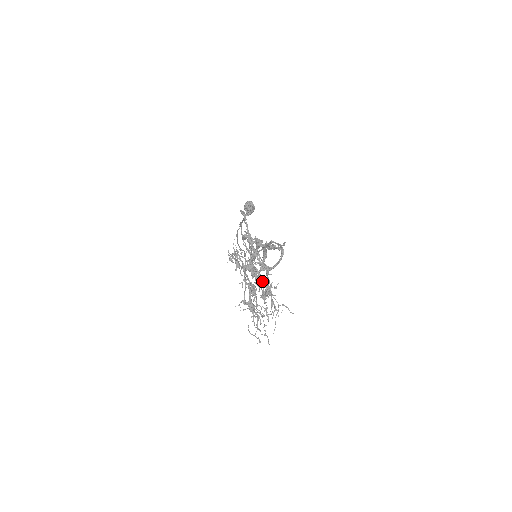
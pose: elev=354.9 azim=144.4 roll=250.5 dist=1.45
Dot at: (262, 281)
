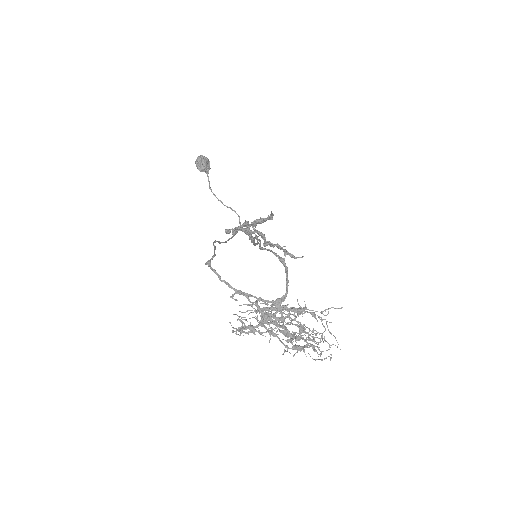
Dot at: (288, 317)
